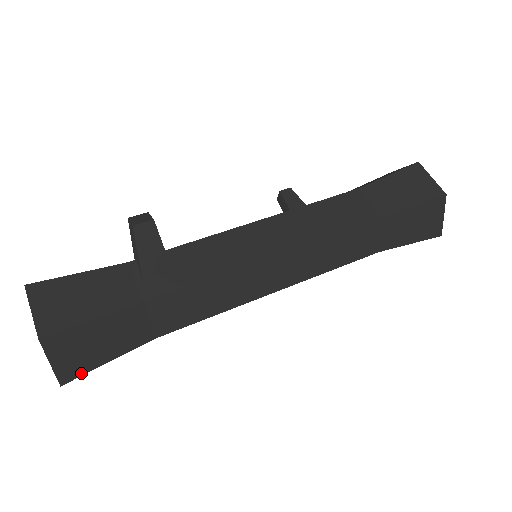
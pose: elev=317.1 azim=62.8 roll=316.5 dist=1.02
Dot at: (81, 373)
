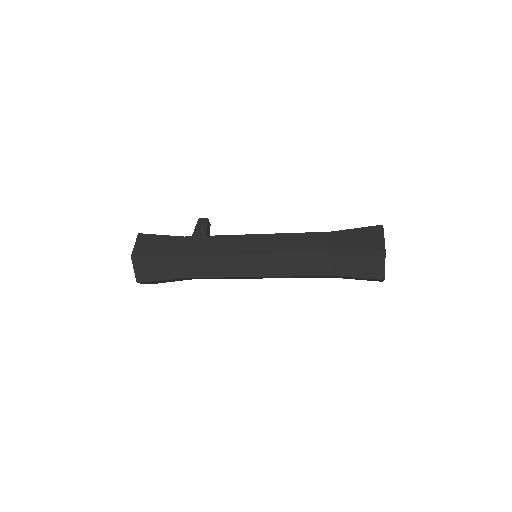
Dot at: (142, 255)
